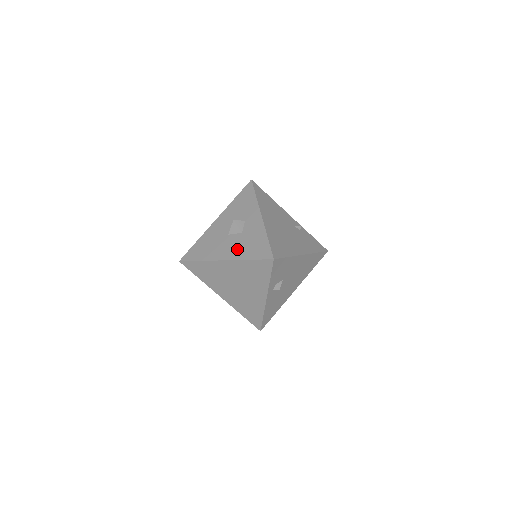
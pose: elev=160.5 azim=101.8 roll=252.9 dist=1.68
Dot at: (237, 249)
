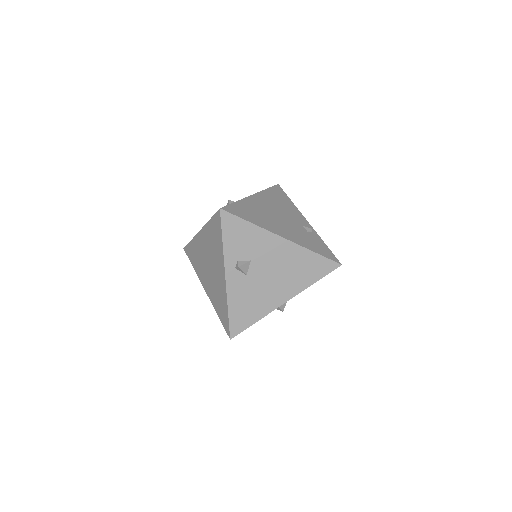
Dot at: occluded
